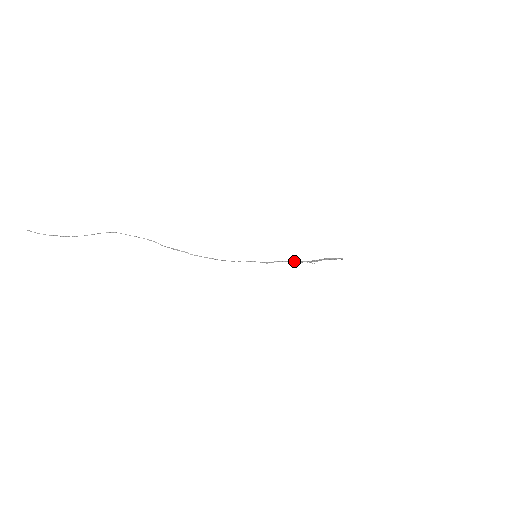
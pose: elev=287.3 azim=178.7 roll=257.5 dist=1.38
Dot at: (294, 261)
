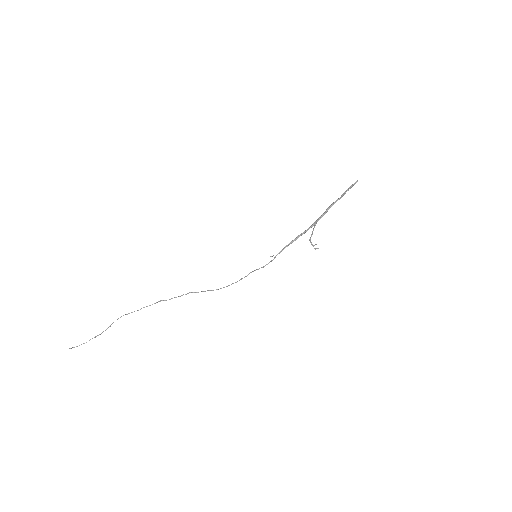
Dot at: (297, 237)
